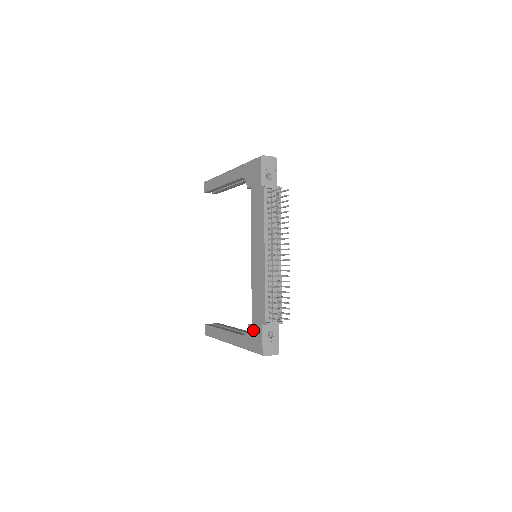
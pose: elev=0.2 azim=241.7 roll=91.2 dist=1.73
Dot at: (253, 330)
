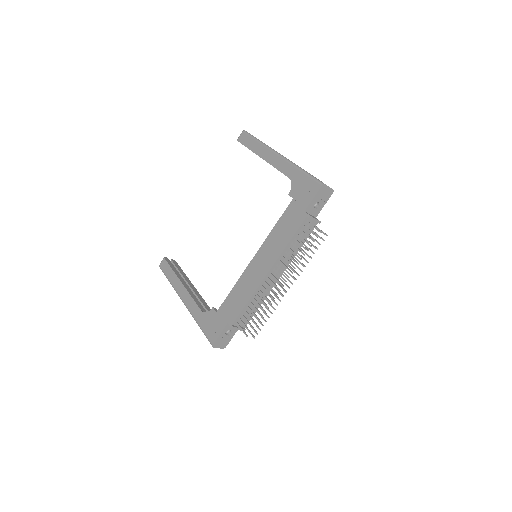
Dot at: (215, 318)
